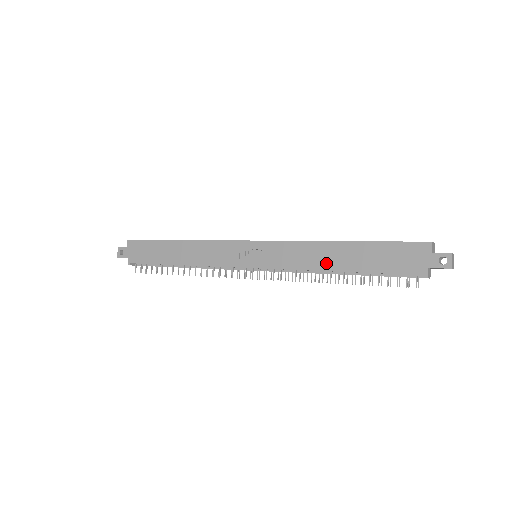
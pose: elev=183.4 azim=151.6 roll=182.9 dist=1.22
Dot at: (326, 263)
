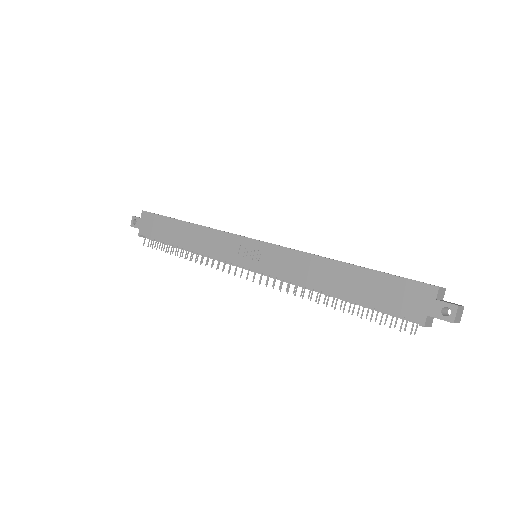
Dot at: (321, 282)
